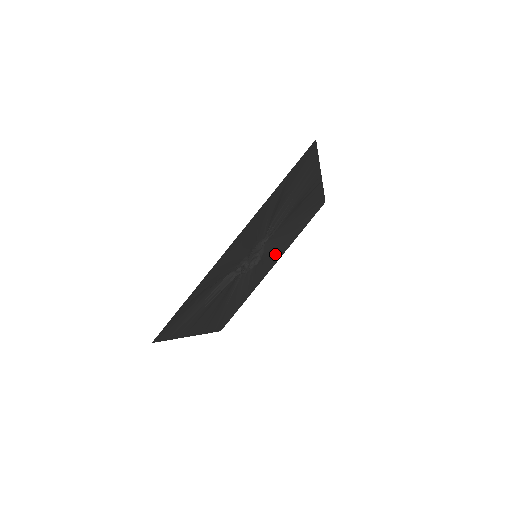
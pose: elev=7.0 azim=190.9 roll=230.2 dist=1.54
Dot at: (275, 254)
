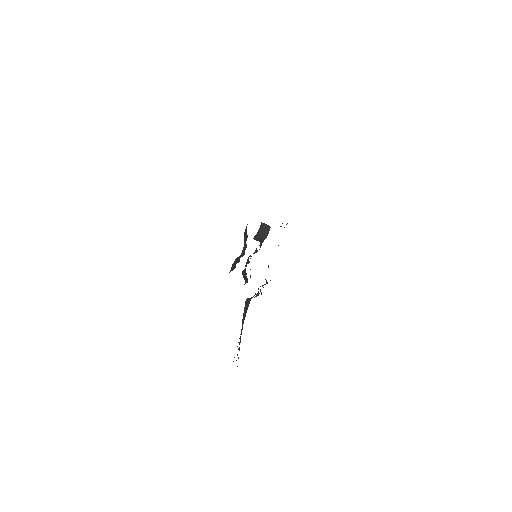
Dot at: occluded
